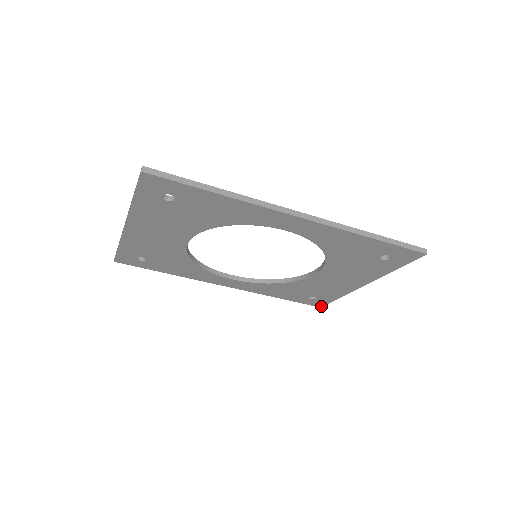
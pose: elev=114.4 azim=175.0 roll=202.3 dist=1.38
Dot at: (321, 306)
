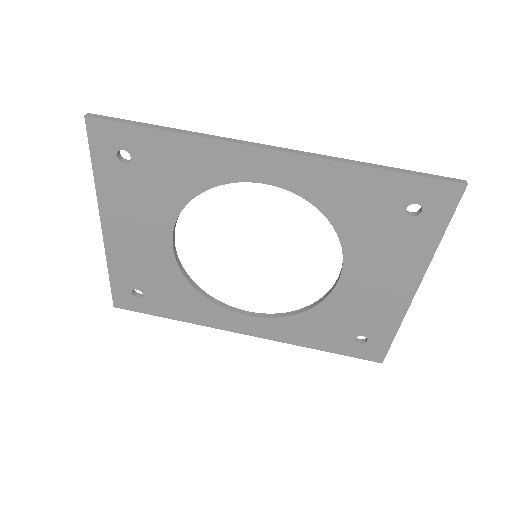
Dot at: (381, 360)
